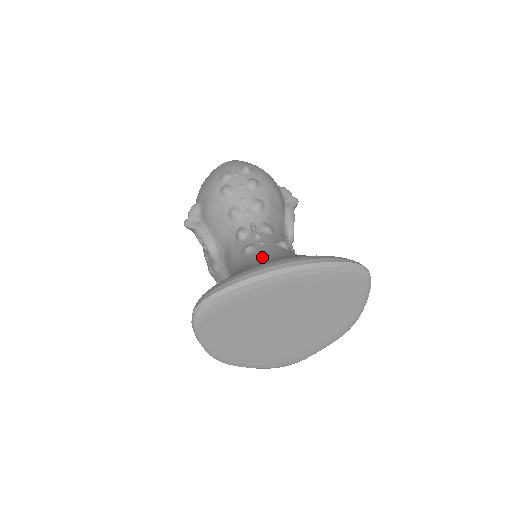
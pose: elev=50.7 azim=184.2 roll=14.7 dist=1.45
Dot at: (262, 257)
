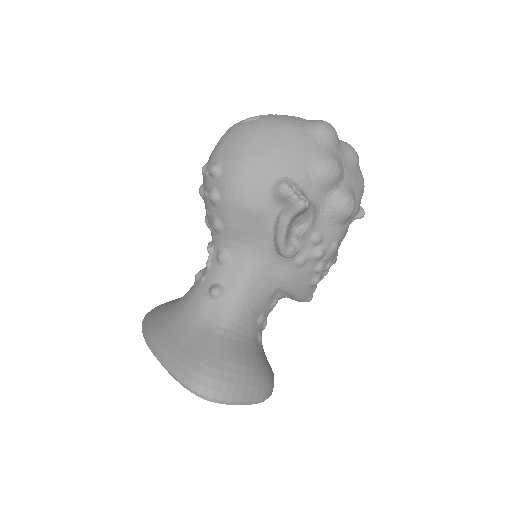
Dot at: (179, 305)
